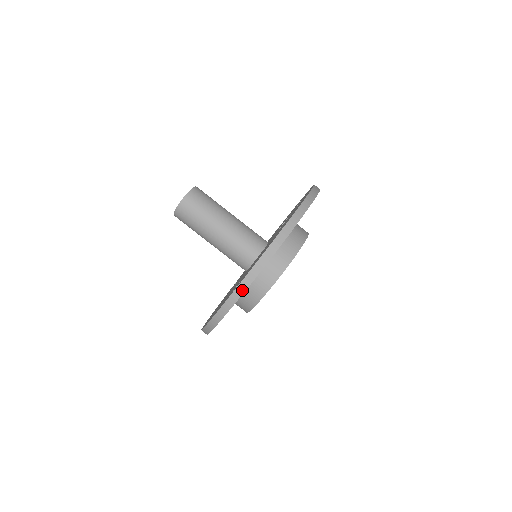
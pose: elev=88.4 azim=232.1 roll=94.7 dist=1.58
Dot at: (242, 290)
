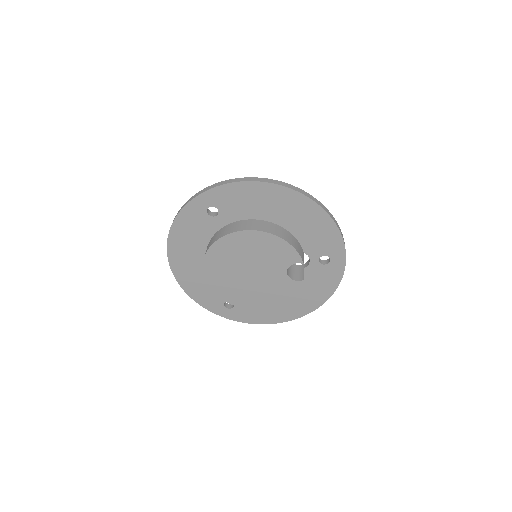
Dot at: (210, 188)
